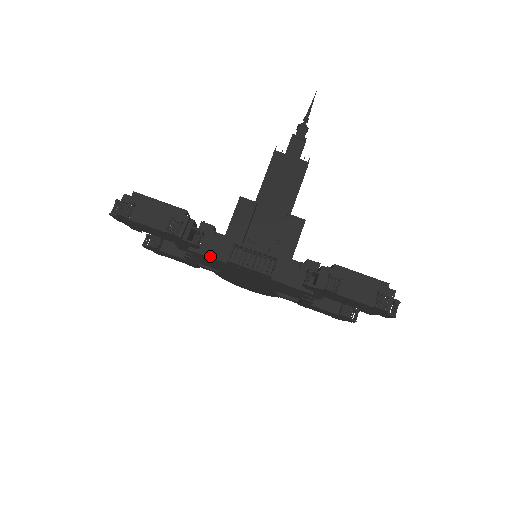
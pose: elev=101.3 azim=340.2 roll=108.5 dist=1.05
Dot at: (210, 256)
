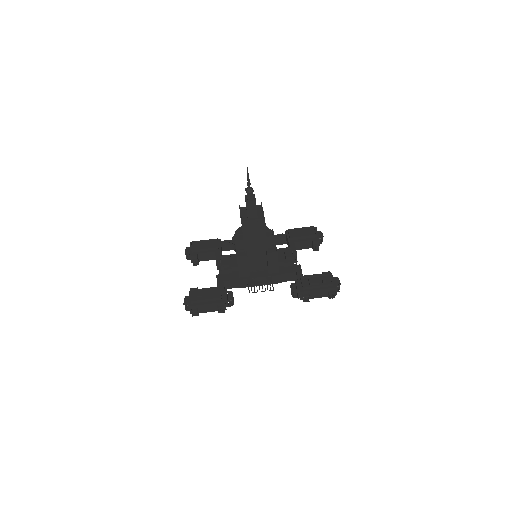
Dot at: (238, 287)
